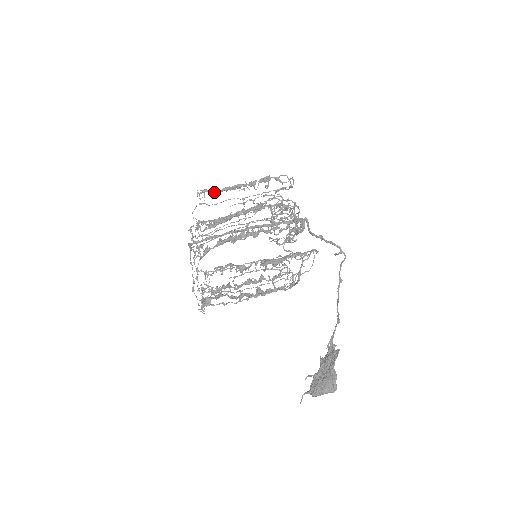
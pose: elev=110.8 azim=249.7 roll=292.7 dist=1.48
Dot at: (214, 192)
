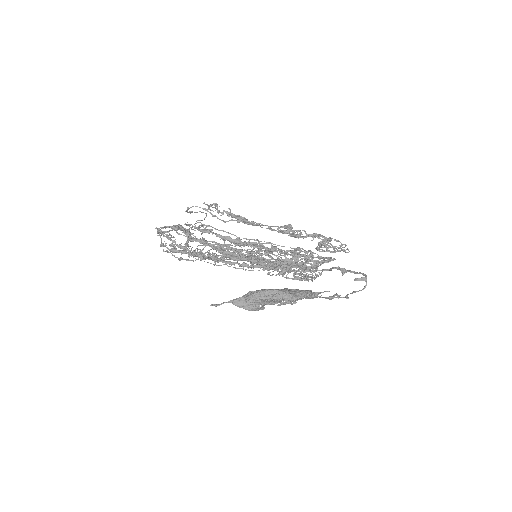
Dot at: occluded
